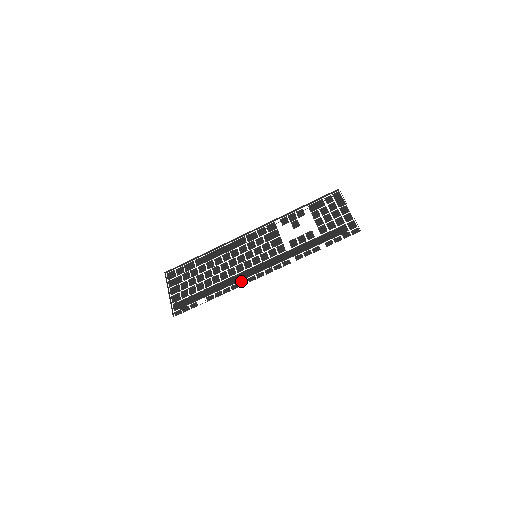
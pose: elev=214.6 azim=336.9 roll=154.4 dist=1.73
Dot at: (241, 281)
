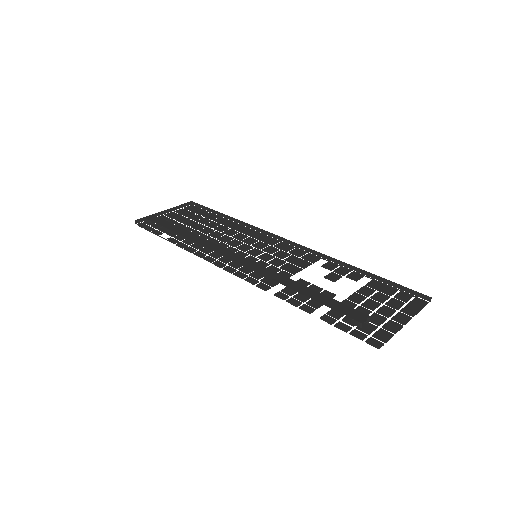
Dot at: (211, 256)
